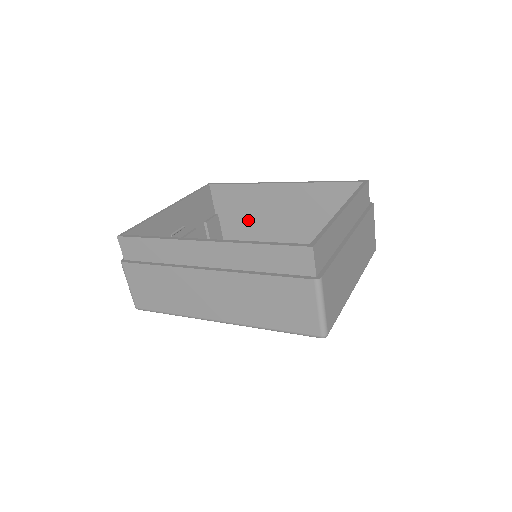
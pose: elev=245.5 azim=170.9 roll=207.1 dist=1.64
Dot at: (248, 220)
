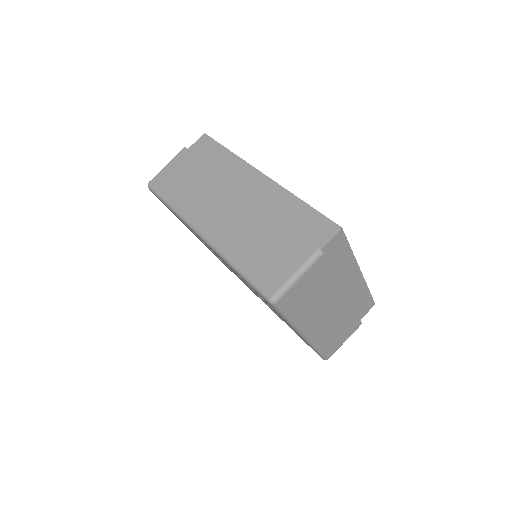
Dot at: occluded
